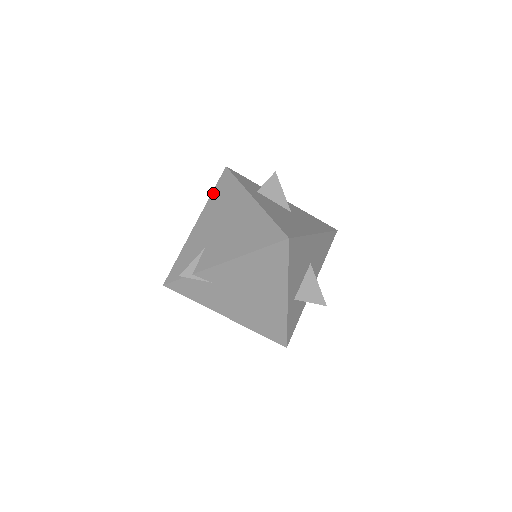
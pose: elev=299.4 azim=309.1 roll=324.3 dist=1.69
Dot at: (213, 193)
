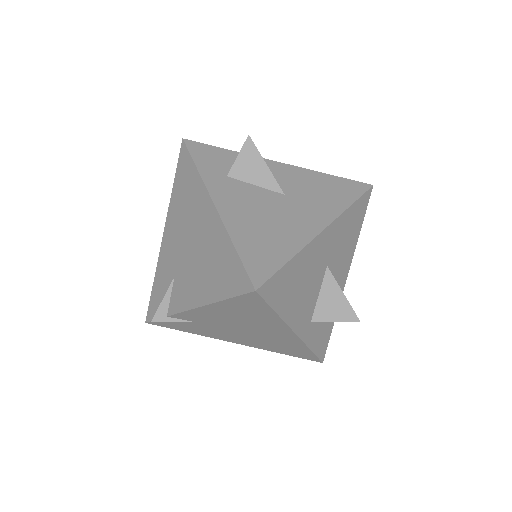
Dot at: (174, 186)
